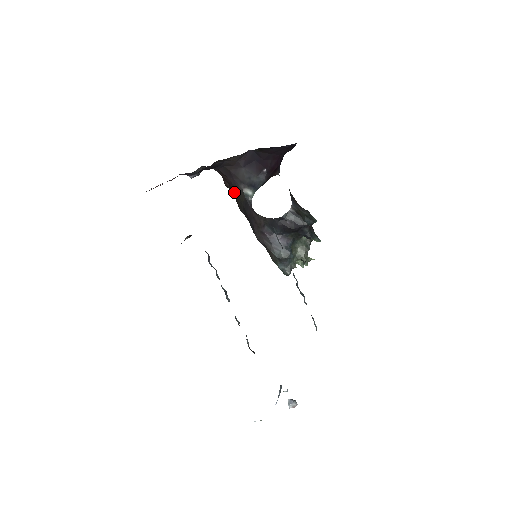
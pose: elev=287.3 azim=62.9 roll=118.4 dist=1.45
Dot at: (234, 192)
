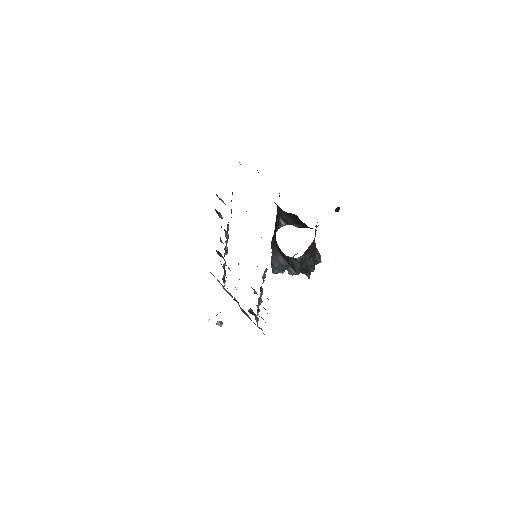
Dot at: occluded
